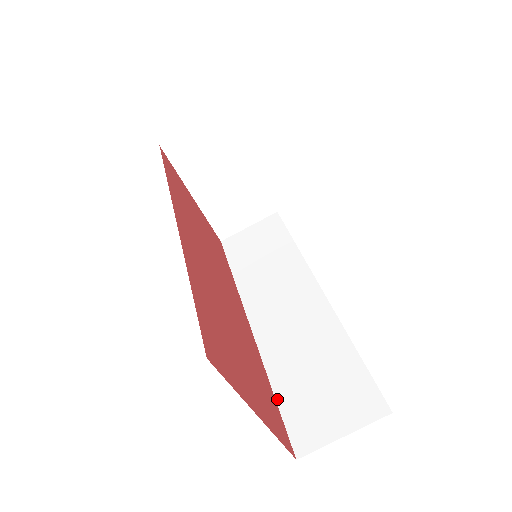
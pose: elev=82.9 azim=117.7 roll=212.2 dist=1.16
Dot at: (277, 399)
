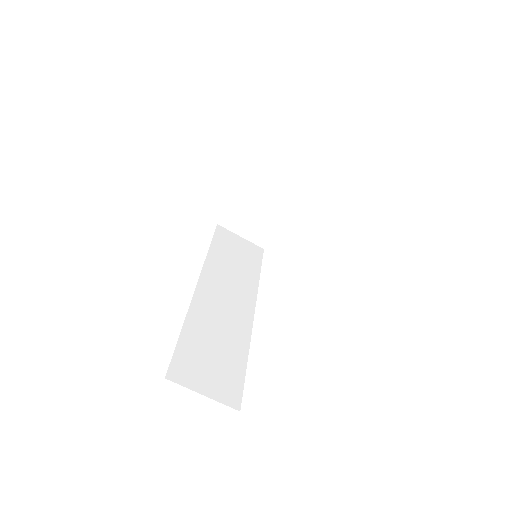
Dot at: (180, 338)
